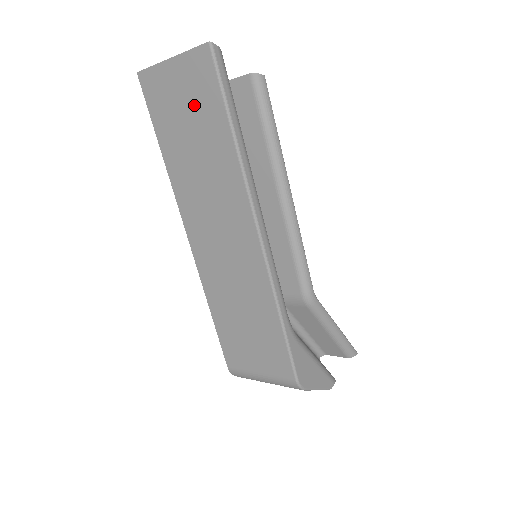
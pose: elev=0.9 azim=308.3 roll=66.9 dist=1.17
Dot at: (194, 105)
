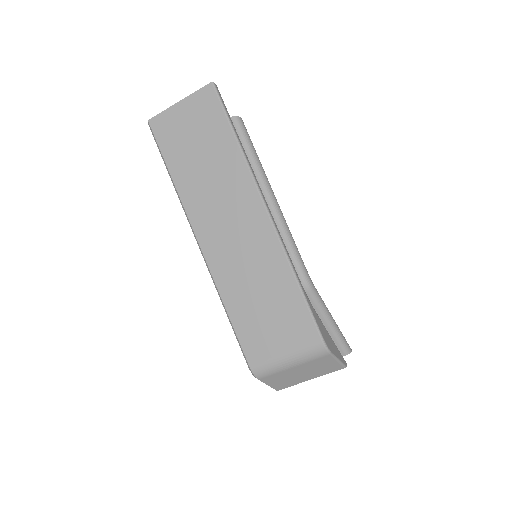
Dot at: (201, 128)
